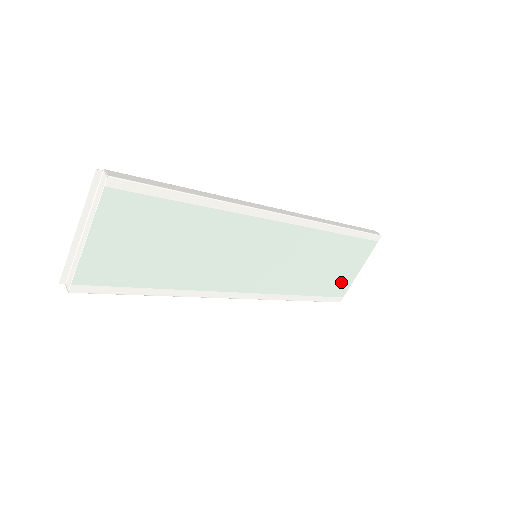
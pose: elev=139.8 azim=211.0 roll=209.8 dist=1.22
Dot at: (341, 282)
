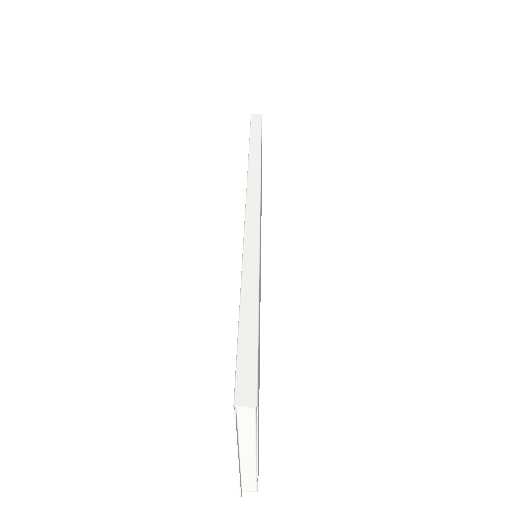
Dot at: occluded
